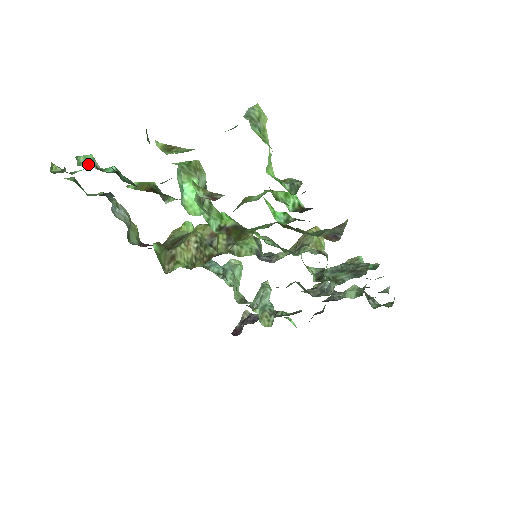
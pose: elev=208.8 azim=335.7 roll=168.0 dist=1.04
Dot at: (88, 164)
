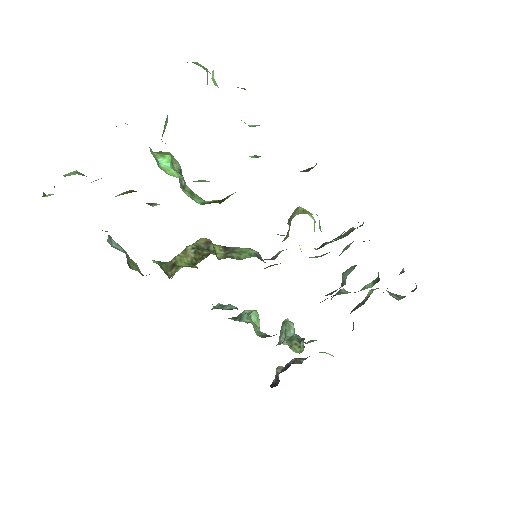
Dot at: (74, 174)
